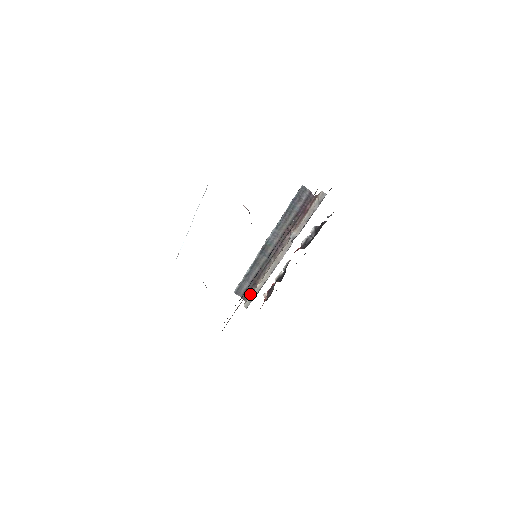
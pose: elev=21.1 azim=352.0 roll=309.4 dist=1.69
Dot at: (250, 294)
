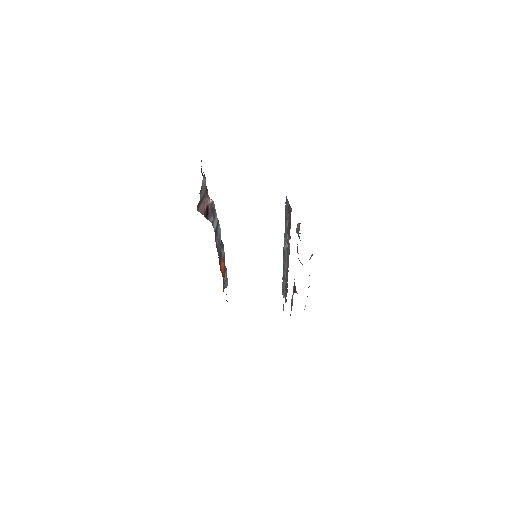
Dot at: occluded
